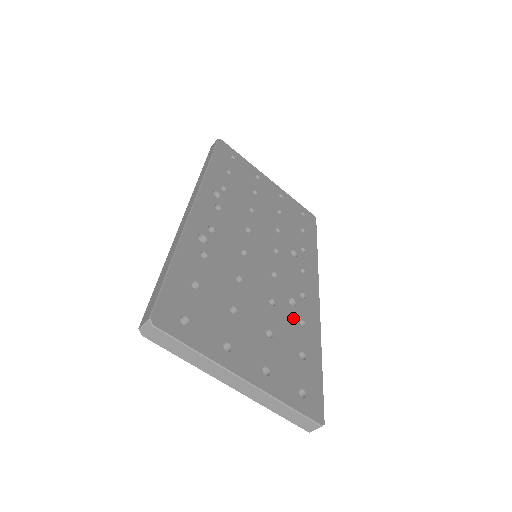
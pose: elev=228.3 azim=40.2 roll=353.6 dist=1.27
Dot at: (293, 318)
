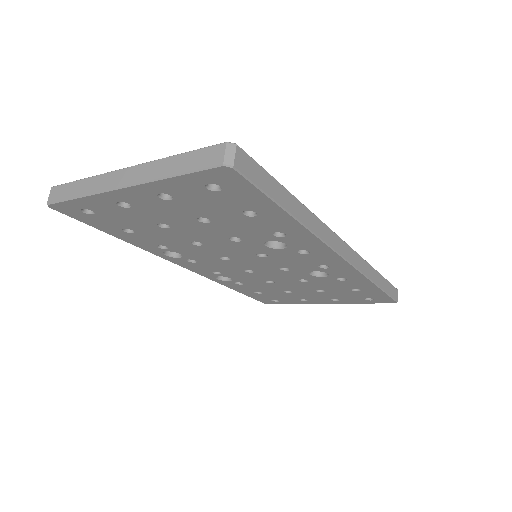
Dot at: occluded
